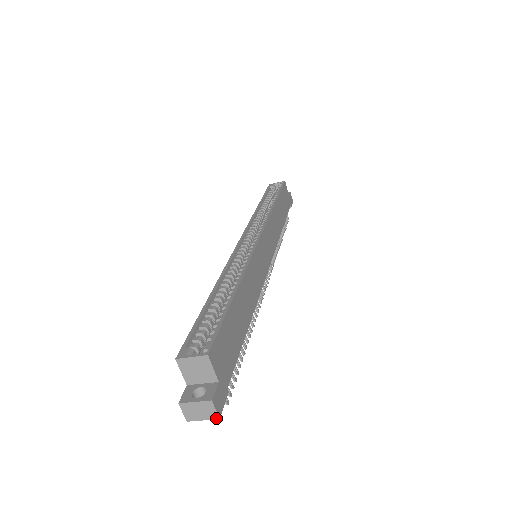
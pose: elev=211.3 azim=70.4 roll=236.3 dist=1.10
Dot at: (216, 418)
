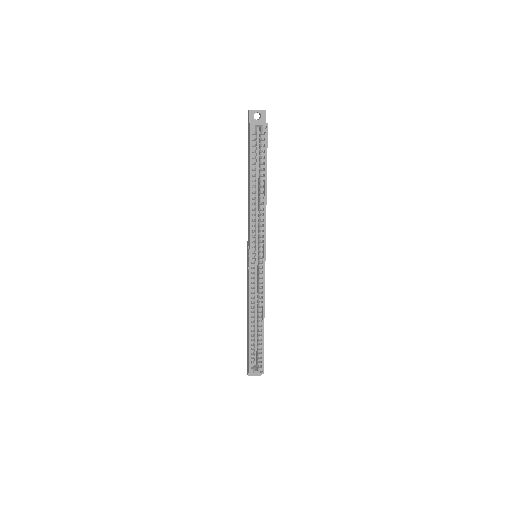
Dot at: occluded
